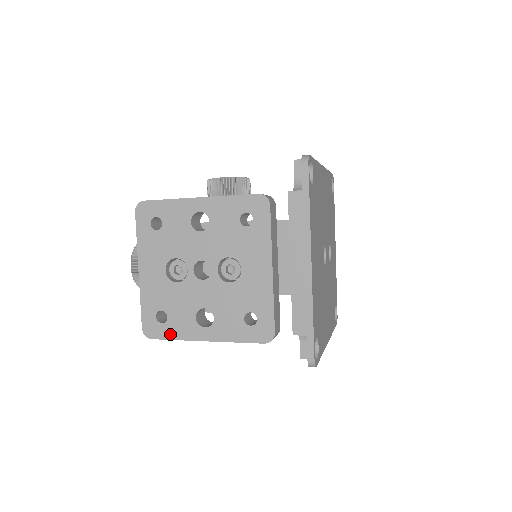
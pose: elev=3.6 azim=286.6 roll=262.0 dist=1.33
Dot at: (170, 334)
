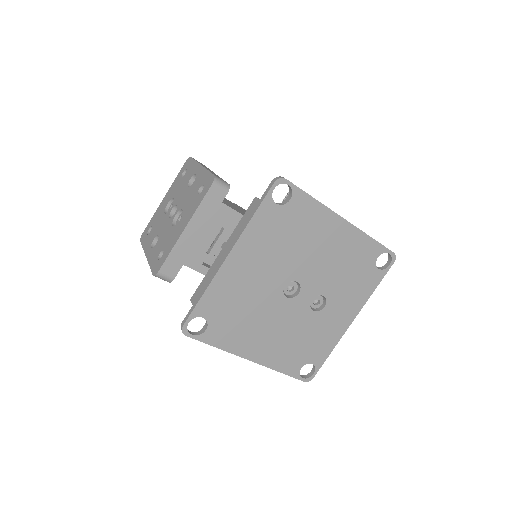
Dot at: (144, 243)
